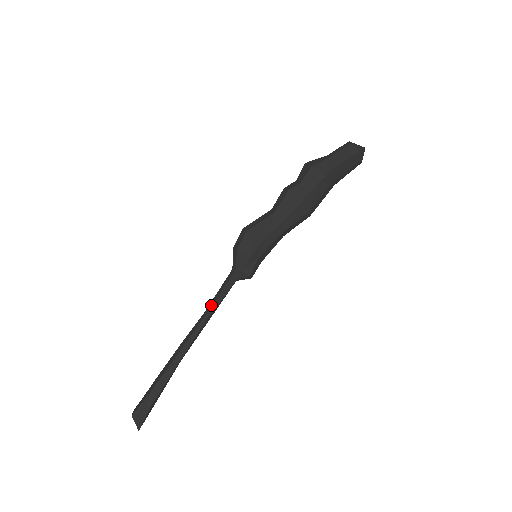
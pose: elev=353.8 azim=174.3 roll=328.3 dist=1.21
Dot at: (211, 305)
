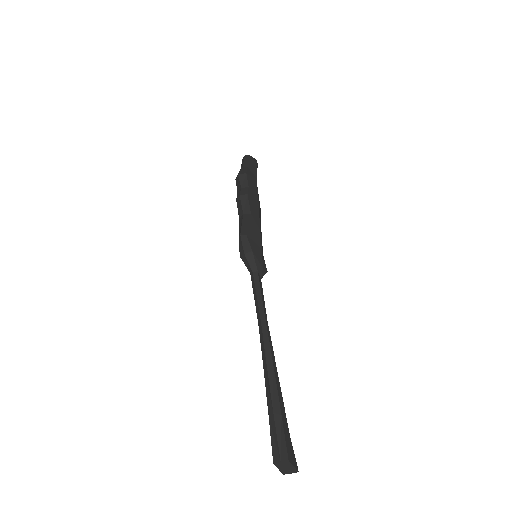
Dot at: (263, 310)
